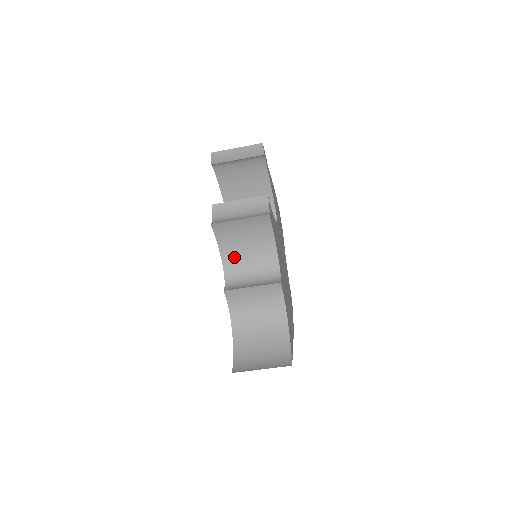
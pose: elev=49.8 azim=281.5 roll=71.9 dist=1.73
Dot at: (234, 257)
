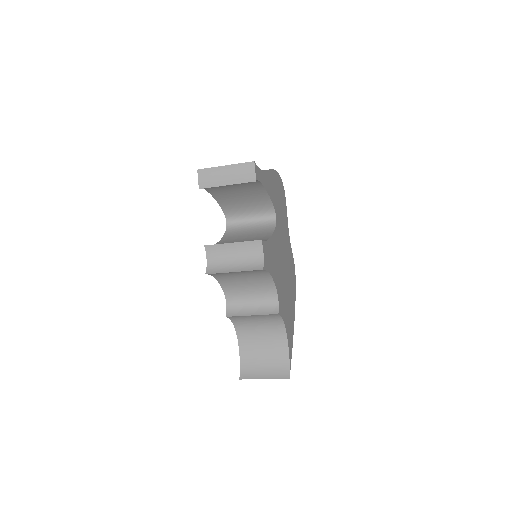
Dot at: (233, 285)
